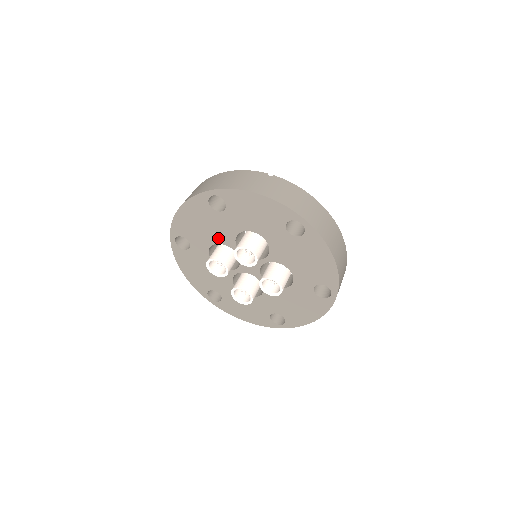
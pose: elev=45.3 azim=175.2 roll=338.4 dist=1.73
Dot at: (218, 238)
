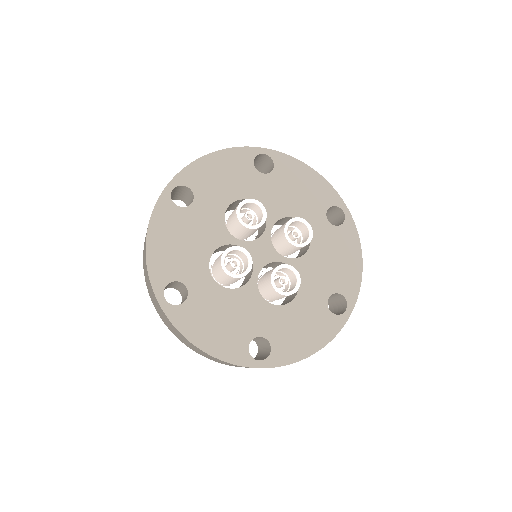
Dot at: (209, 243)
